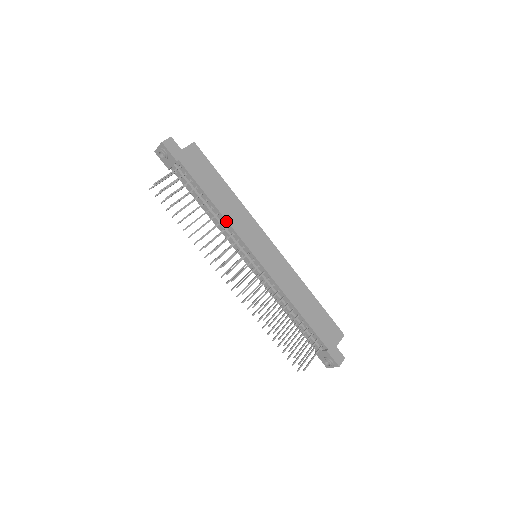
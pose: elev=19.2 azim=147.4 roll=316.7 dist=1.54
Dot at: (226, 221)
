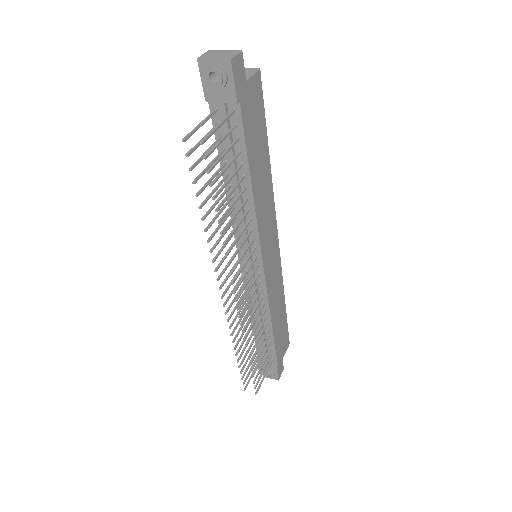
Dot at: (254, 213)
